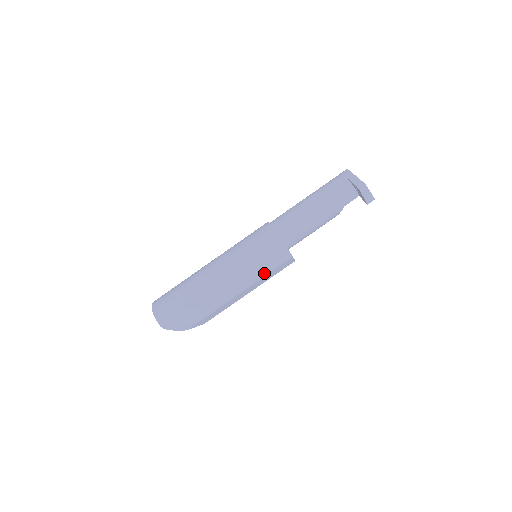
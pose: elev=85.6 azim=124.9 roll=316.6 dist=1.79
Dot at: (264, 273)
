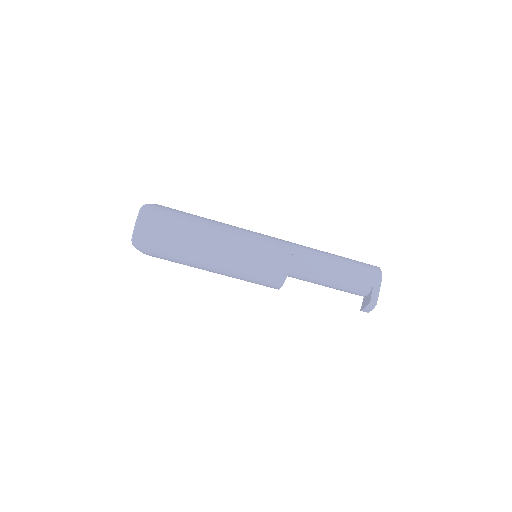
Dot at: (247, 281)
